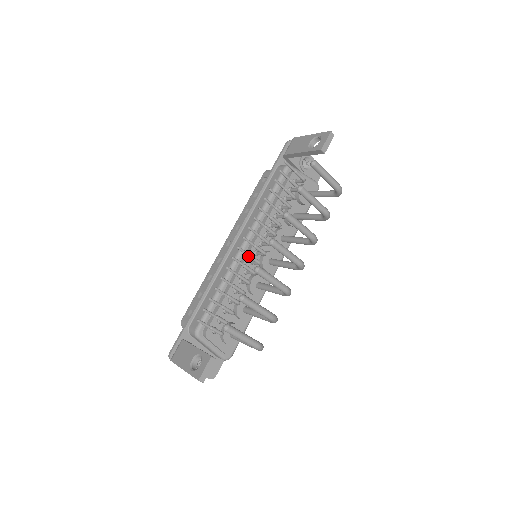
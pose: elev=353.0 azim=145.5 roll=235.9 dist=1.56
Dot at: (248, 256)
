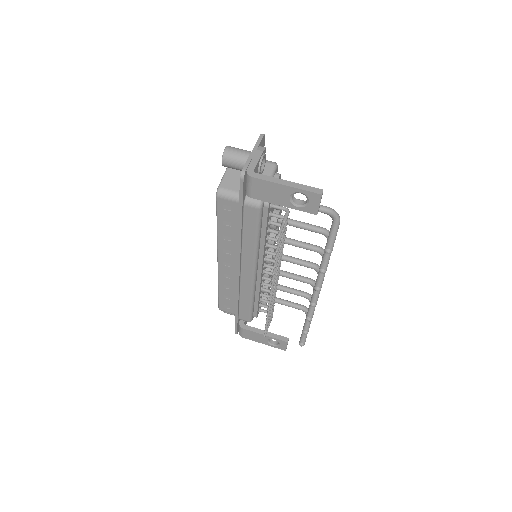
Dot at: (274, 289)
